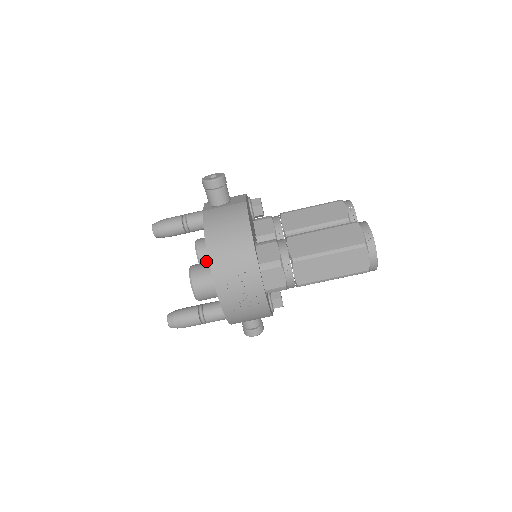
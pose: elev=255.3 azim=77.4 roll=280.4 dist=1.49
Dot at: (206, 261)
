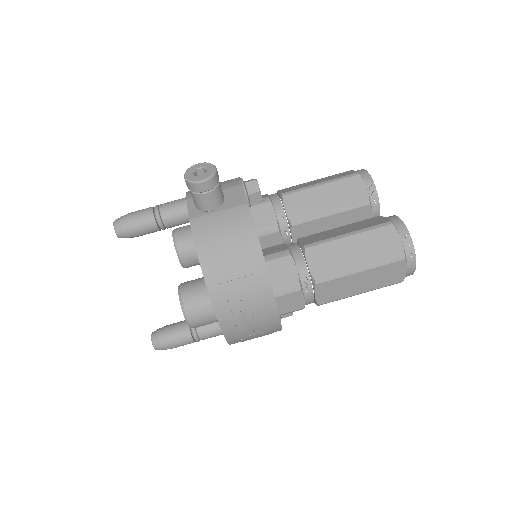
Dot at: (190, 261)
